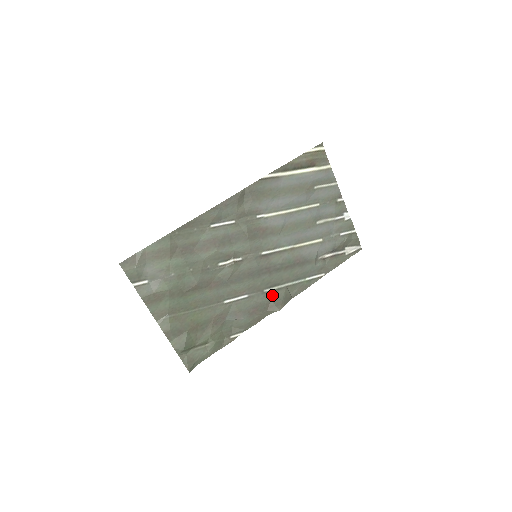
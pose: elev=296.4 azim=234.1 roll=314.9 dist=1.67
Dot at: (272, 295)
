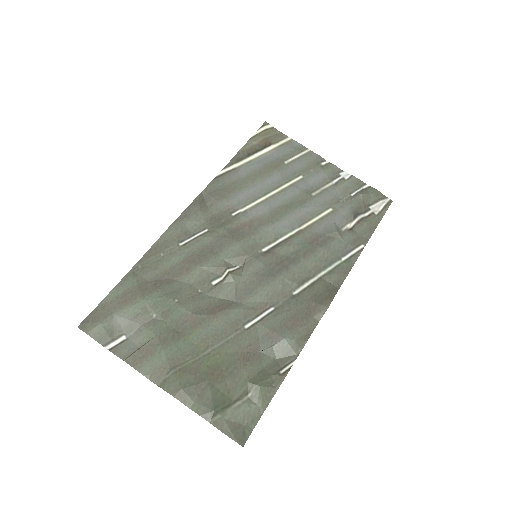
Dot at: (307, 295)
